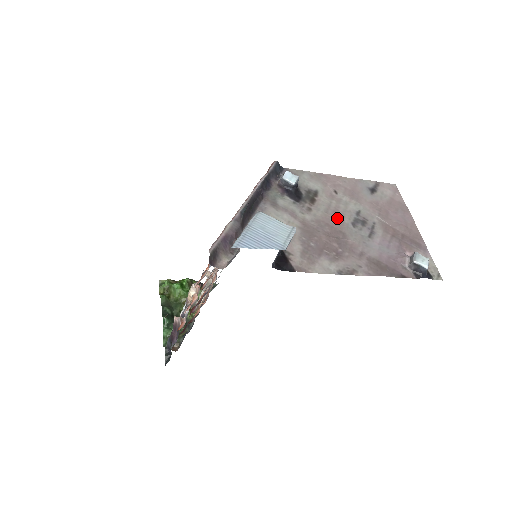
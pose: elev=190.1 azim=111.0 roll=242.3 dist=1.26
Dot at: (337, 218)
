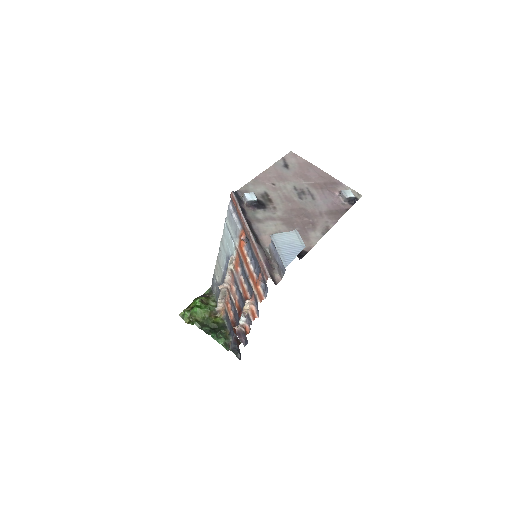
Dot at: (291, 201)
